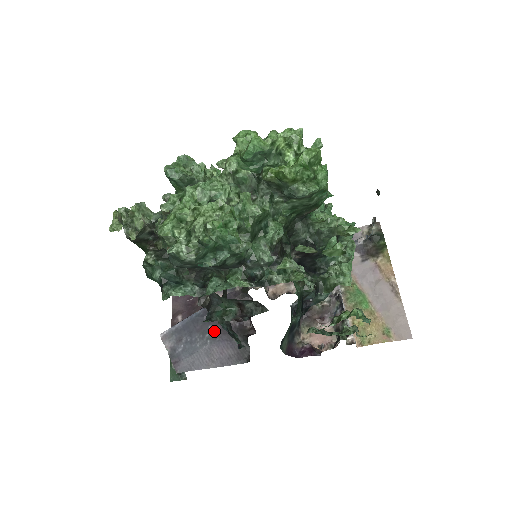
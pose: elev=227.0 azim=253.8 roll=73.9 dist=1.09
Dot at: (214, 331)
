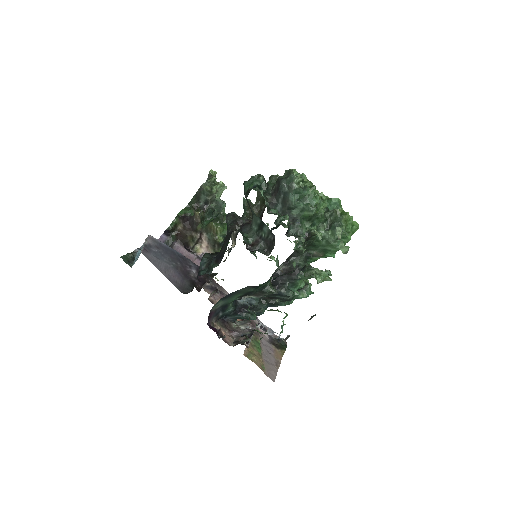
Dot at: (179, 266)
